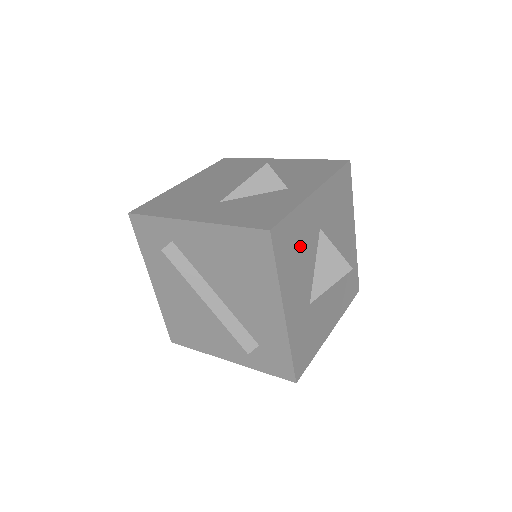
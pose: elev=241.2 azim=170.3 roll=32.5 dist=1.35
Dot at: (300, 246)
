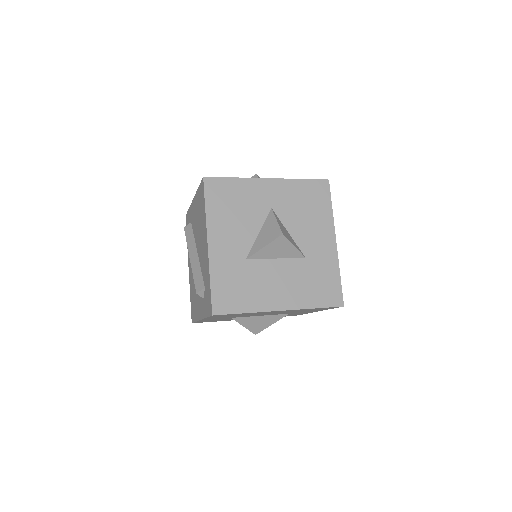
Dot at: (240, 206)
